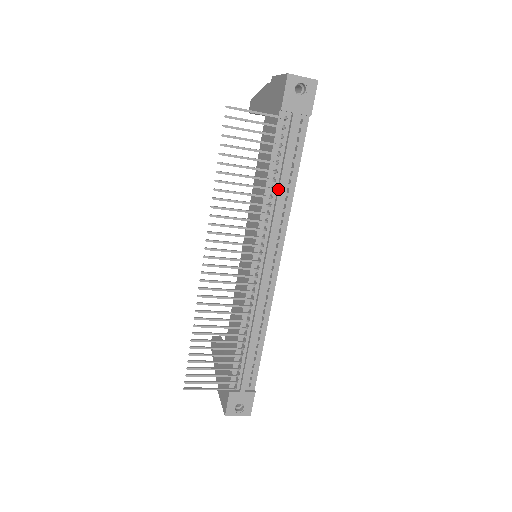
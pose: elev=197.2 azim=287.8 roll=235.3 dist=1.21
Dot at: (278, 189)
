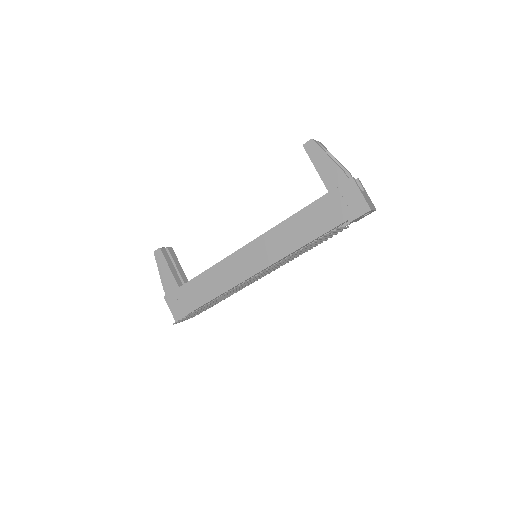
Dot at: occluded
